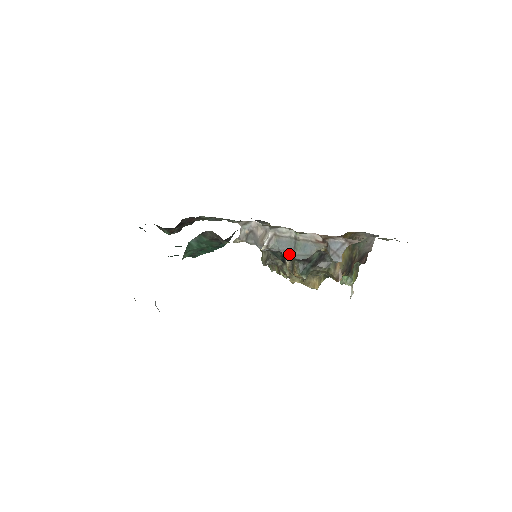
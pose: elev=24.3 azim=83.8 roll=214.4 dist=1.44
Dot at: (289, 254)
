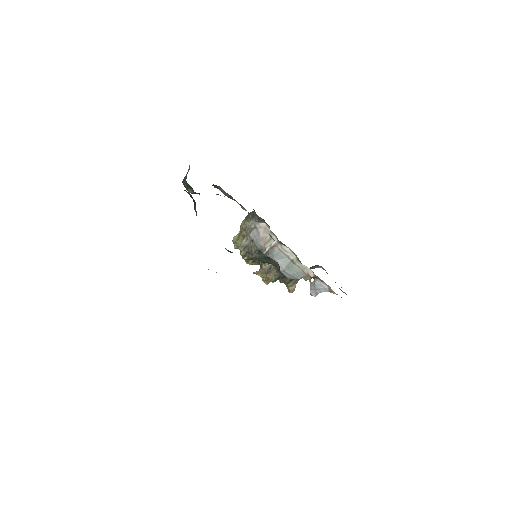
Dot at: (280, 267)
